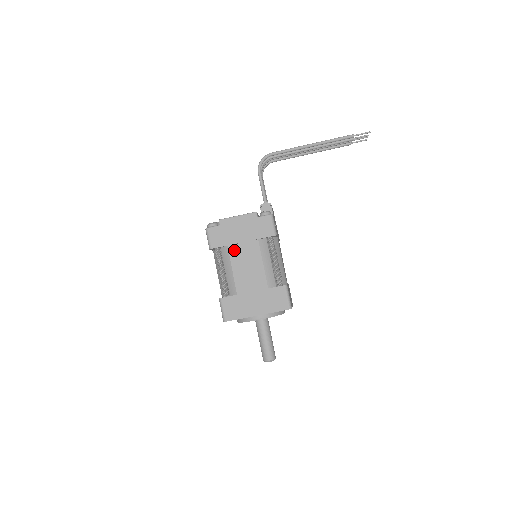
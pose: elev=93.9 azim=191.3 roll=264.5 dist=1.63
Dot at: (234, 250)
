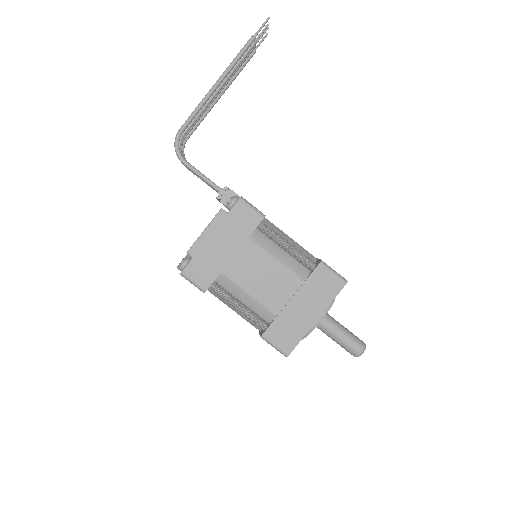
Dot at: (232, 271)
